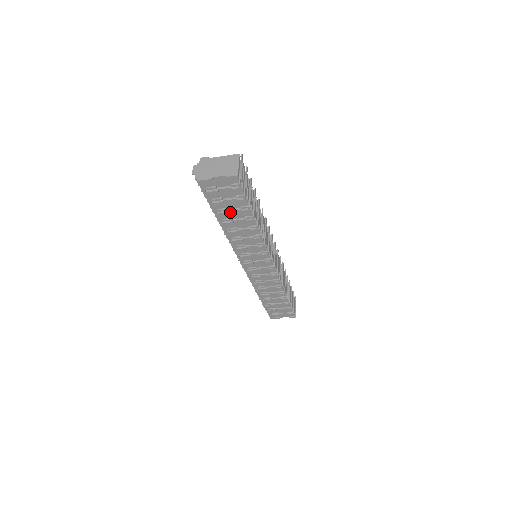
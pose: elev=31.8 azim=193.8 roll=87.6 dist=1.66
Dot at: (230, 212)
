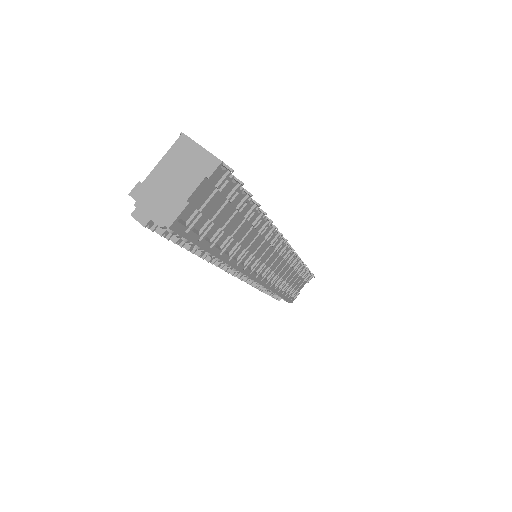
Dot at: (224, 230)
